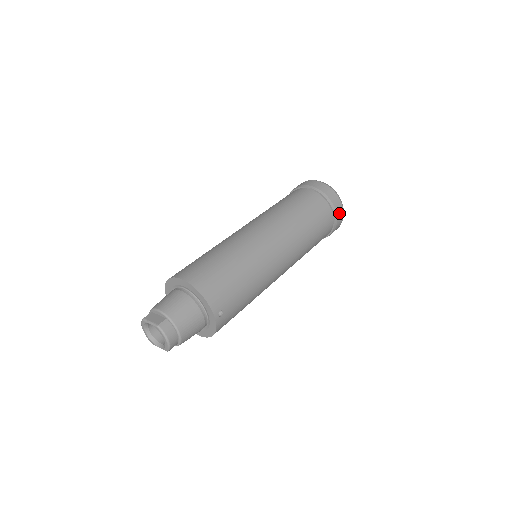
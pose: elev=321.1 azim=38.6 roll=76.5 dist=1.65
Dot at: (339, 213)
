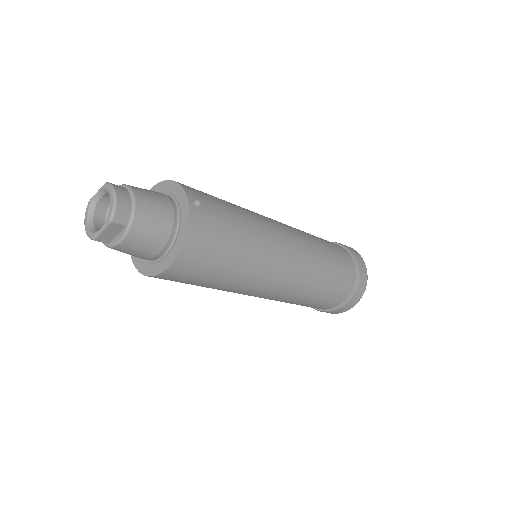
Dot at: (359, 259)
